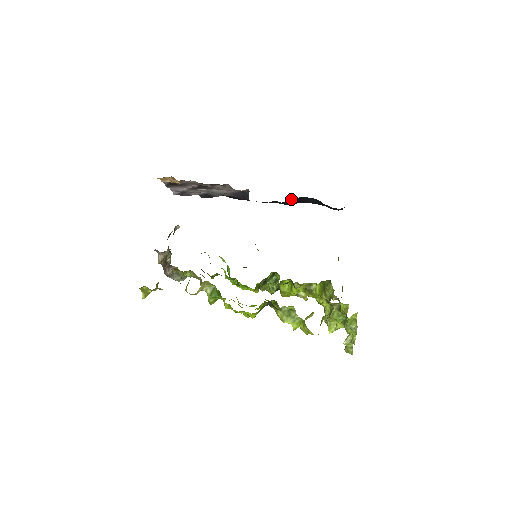
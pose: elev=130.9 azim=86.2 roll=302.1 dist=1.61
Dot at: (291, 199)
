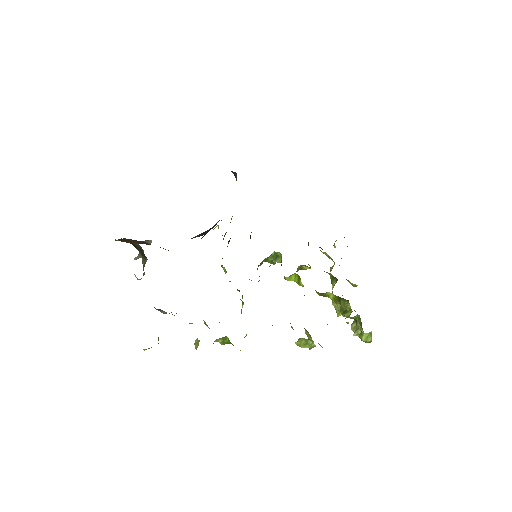
Dot at: occluded
